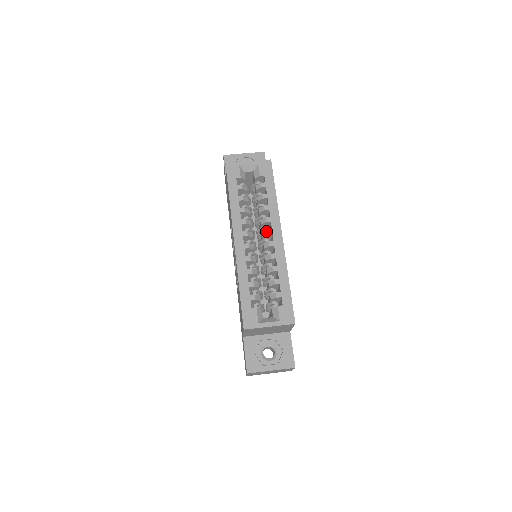
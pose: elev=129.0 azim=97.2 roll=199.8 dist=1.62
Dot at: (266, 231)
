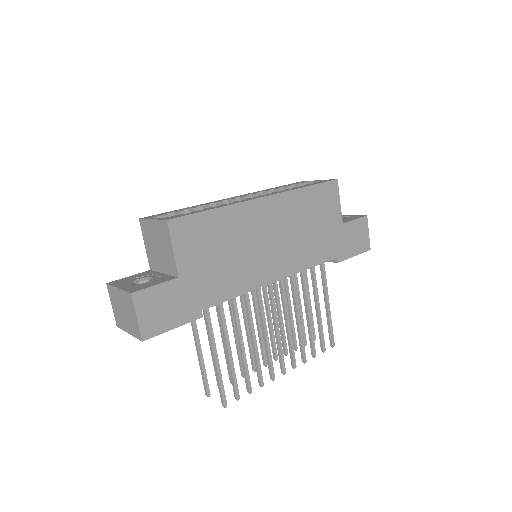
Dot at: occluded
